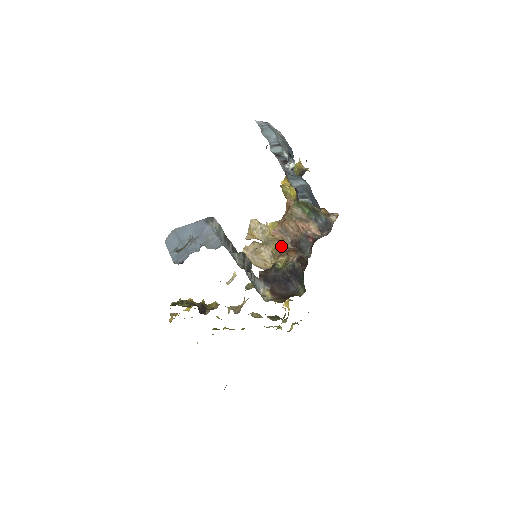
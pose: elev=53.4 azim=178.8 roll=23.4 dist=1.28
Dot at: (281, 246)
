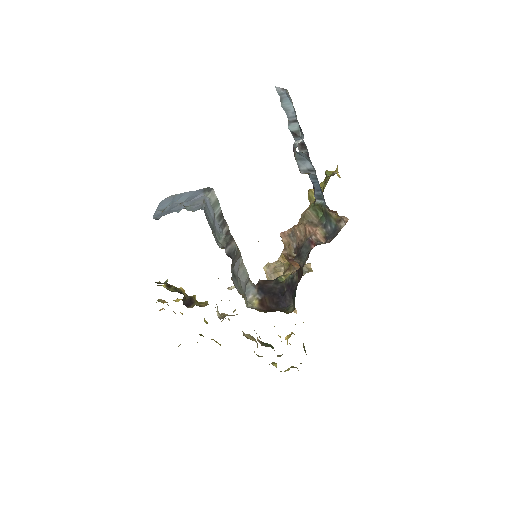
Dot at: (286, 253)
